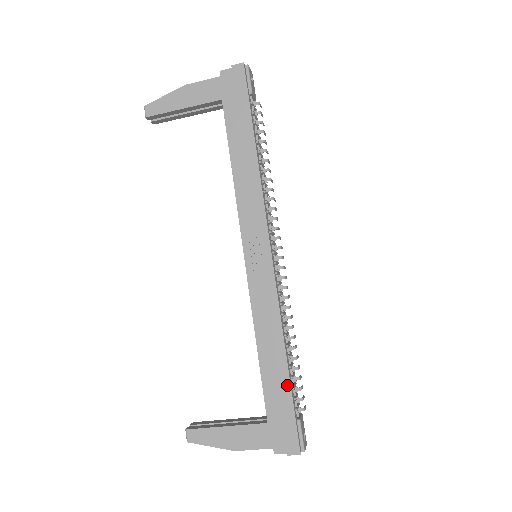
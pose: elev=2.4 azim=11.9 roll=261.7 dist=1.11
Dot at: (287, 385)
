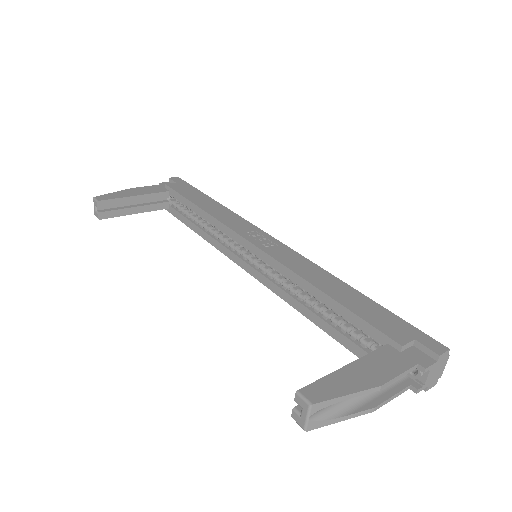
Dot at: (372, 303)
